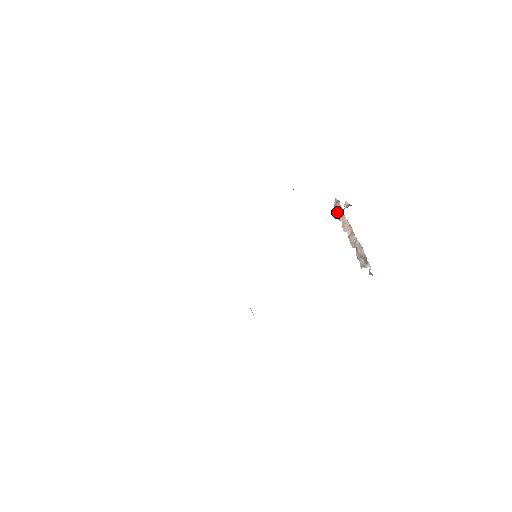
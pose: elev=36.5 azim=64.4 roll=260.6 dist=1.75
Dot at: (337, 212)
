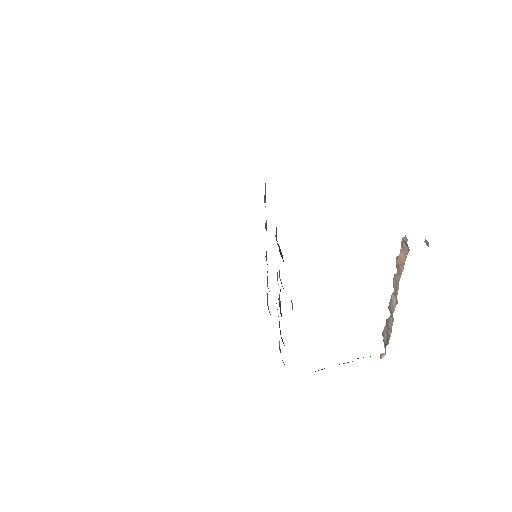
Dot at: (399, 255)
